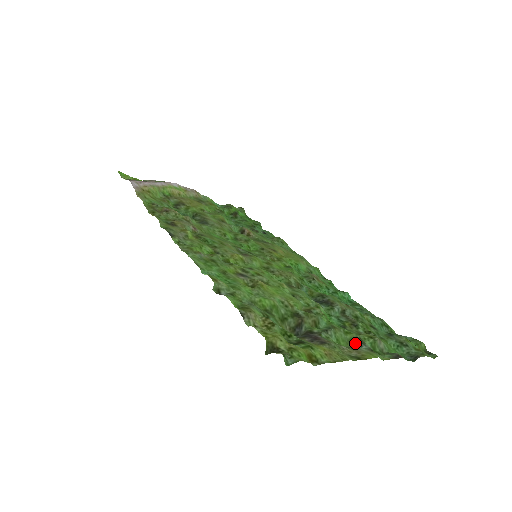
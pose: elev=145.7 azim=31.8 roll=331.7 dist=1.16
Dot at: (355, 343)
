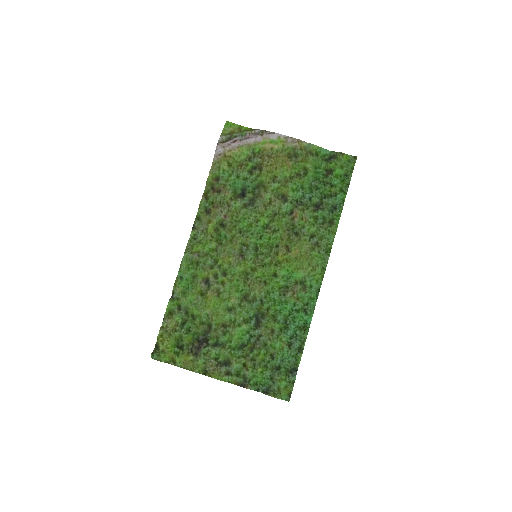
Dot at: (226, 362)
